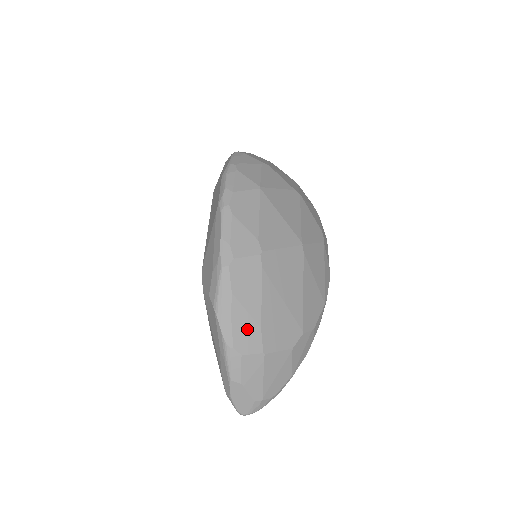
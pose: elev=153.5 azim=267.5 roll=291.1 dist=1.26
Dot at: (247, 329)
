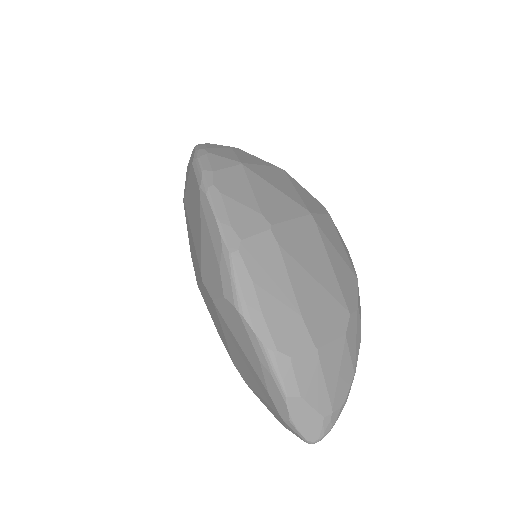
Dot at: (286, 322)
